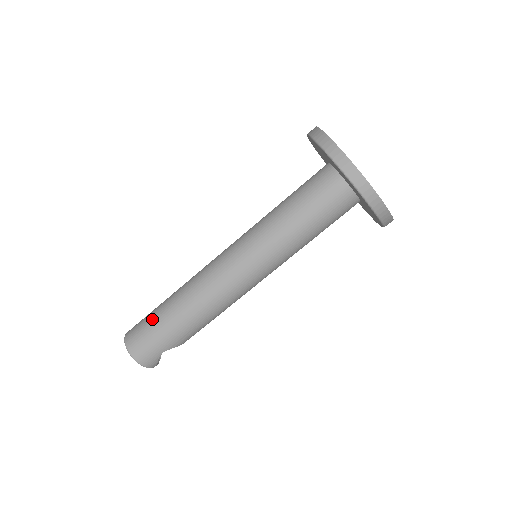
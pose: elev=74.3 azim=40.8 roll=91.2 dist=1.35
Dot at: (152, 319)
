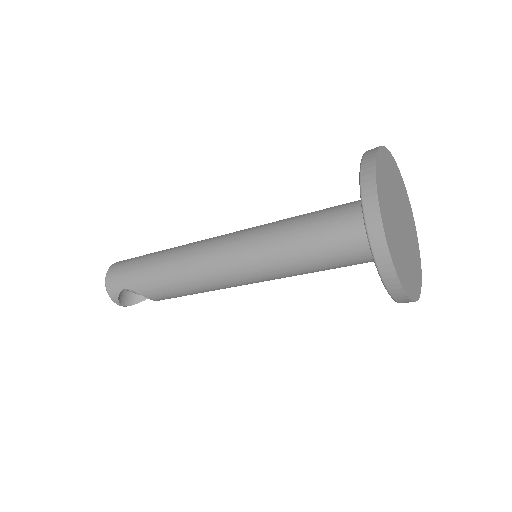
Dot at: (143, 255)
